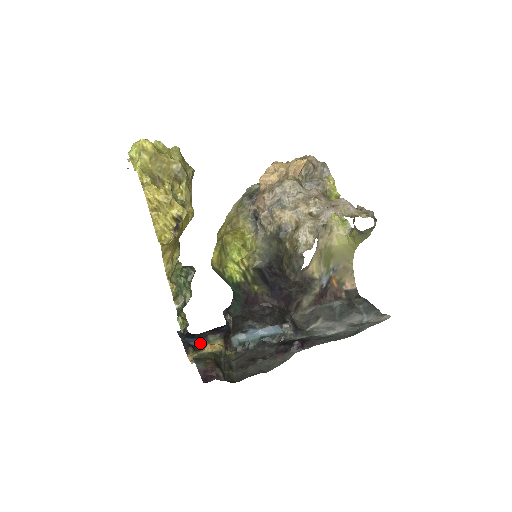
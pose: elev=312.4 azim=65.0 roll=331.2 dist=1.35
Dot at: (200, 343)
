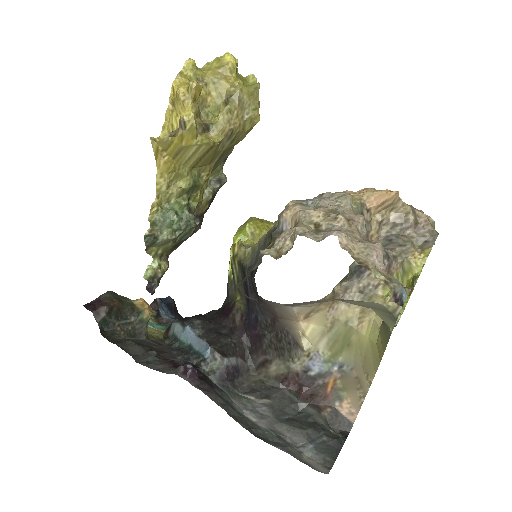
Dot at: (168, 319)
